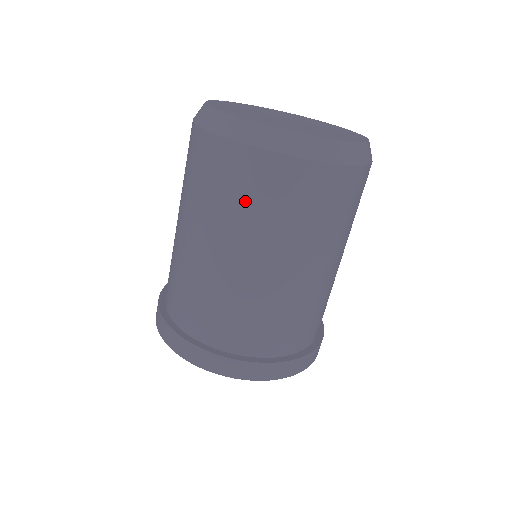
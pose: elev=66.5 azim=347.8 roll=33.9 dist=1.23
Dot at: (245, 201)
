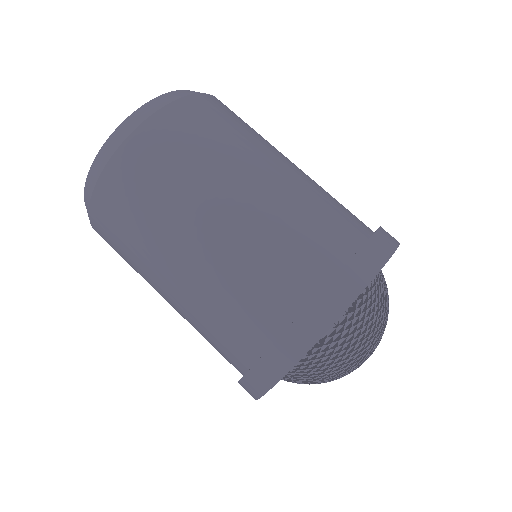
Dot at: (191, 150)
